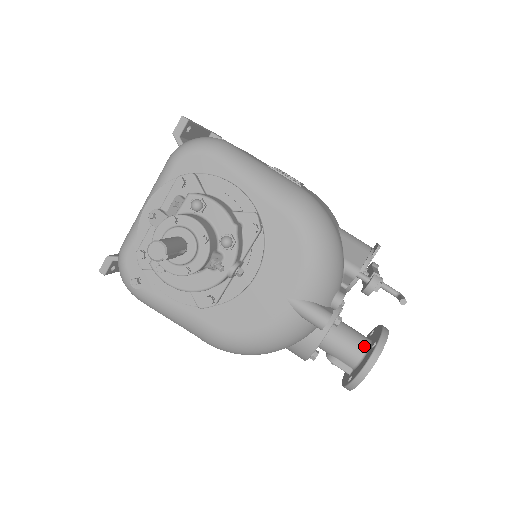
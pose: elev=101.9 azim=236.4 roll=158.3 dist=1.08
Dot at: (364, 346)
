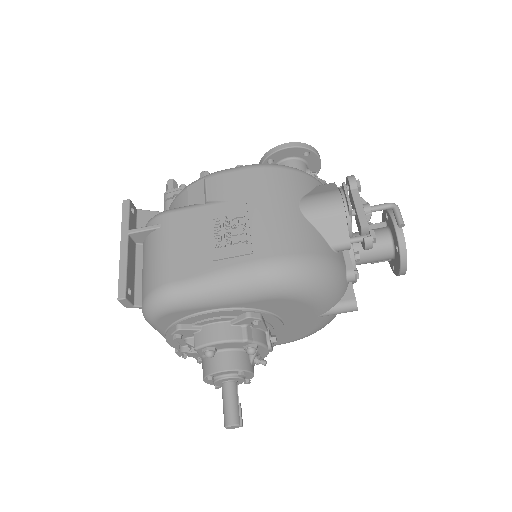
Dot at: (389, 248)
